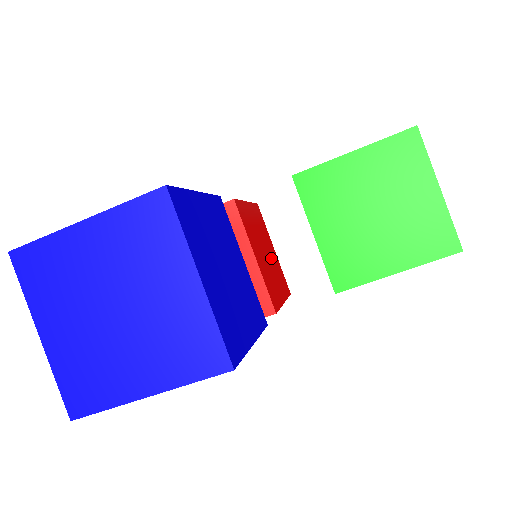
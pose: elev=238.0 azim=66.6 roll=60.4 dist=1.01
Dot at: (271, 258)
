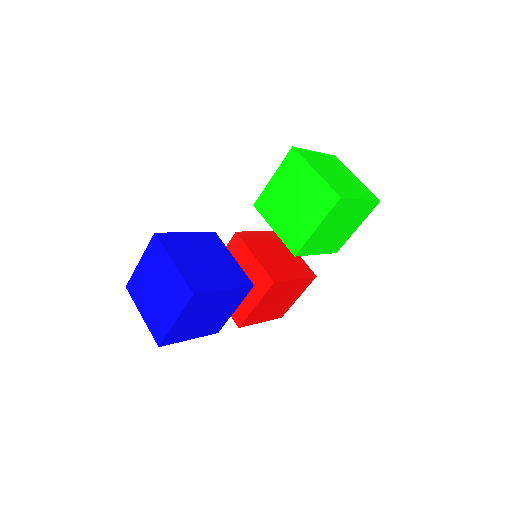
Dot at: (287, 257)
